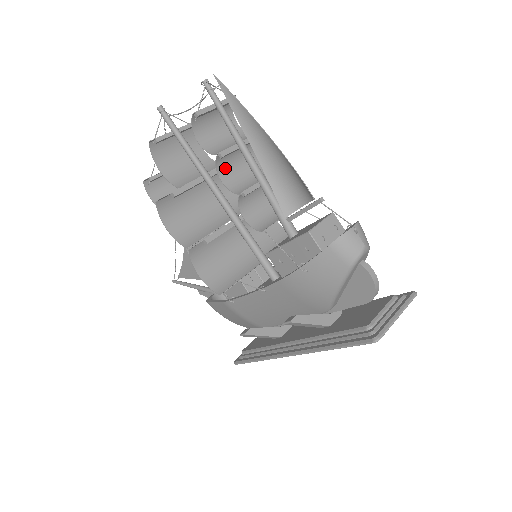
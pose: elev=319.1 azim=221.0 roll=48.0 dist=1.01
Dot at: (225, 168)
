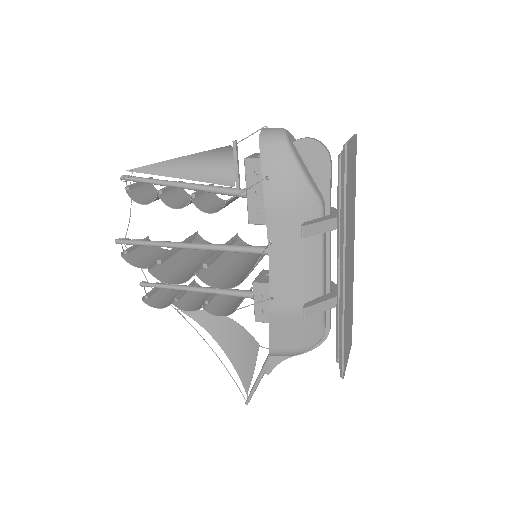
Dot at: (173, 204)
